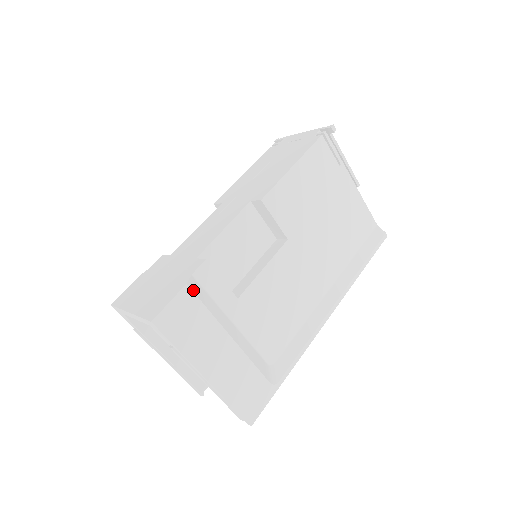
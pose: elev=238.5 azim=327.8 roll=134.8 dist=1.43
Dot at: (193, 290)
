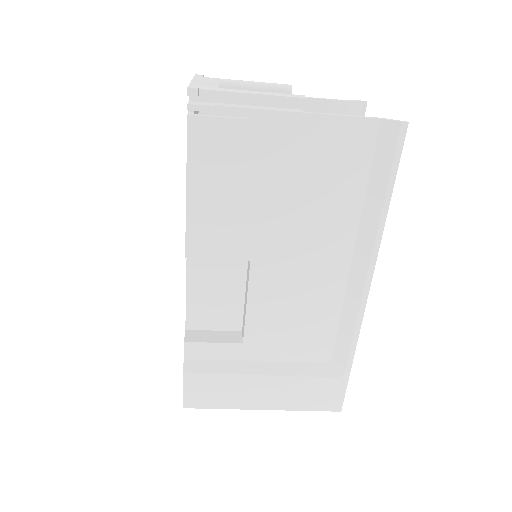
Dot at: (193, 371)
